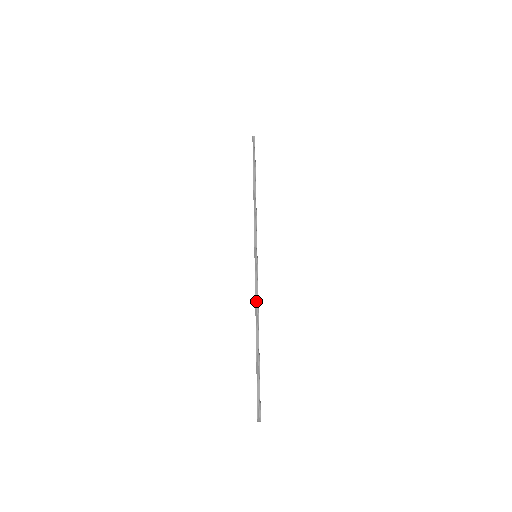
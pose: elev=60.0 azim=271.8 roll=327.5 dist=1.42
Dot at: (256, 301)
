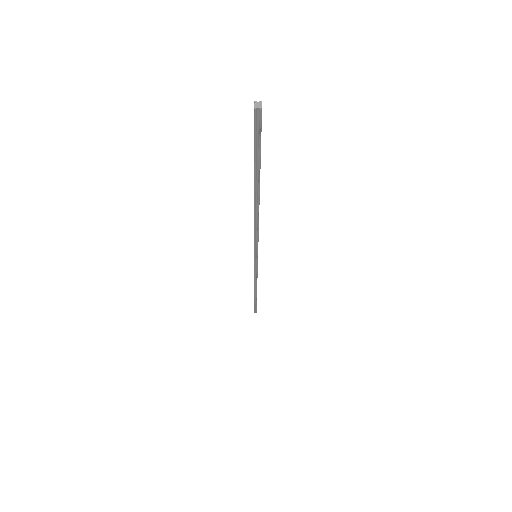
Dot at: occluded
